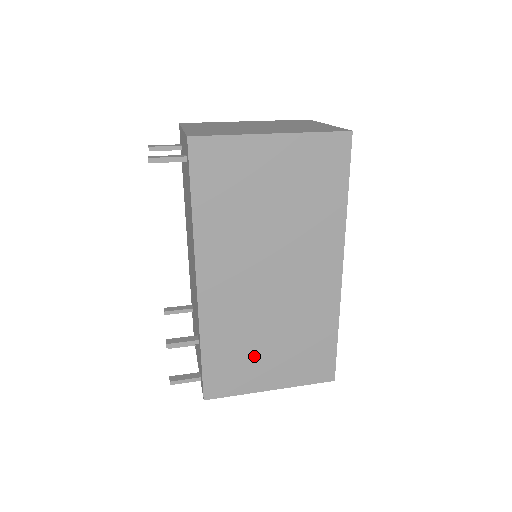
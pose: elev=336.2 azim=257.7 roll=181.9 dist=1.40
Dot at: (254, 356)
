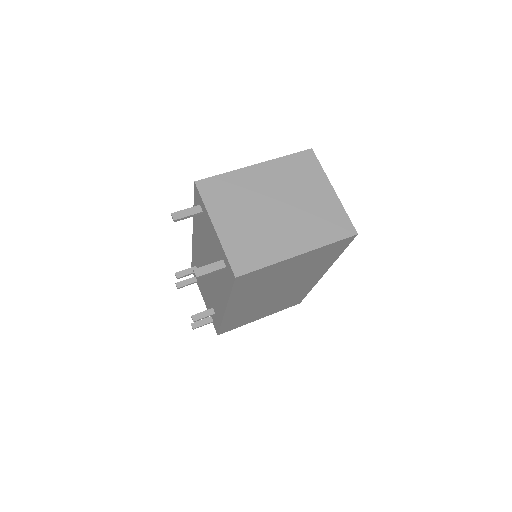
Dot at: (253, 315)
